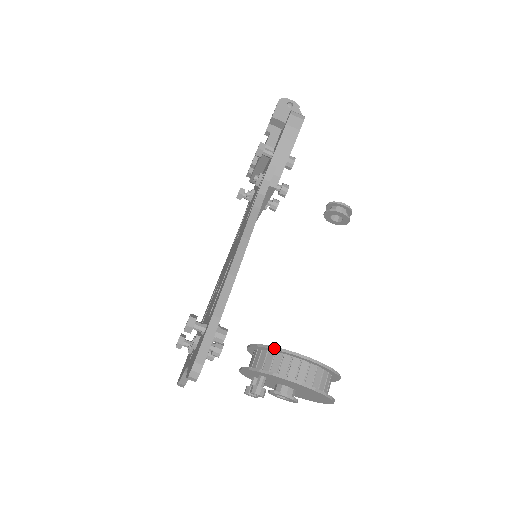
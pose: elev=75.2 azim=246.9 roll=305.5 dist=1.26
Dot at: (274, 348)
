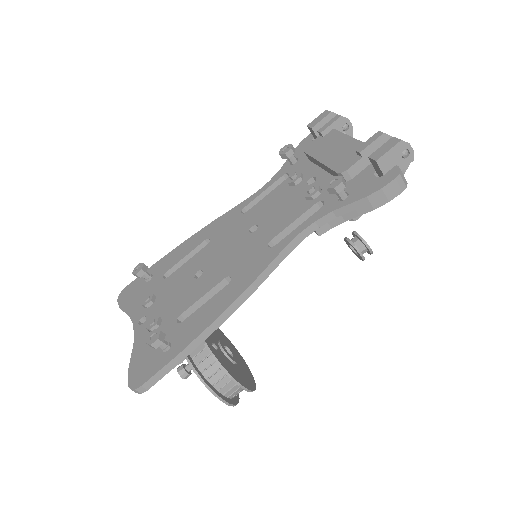
Dot at: (217, 362)
